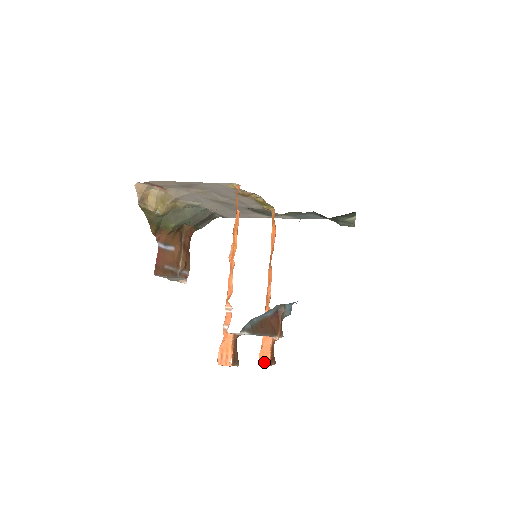
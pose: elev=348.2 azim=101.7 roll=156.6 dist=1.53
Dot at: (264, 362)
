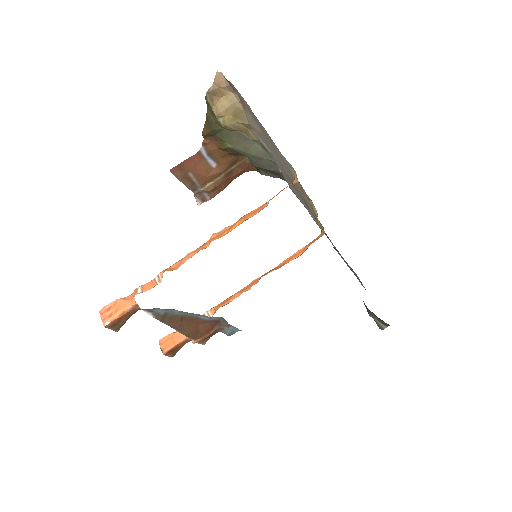
Dot at: (163, 346)
